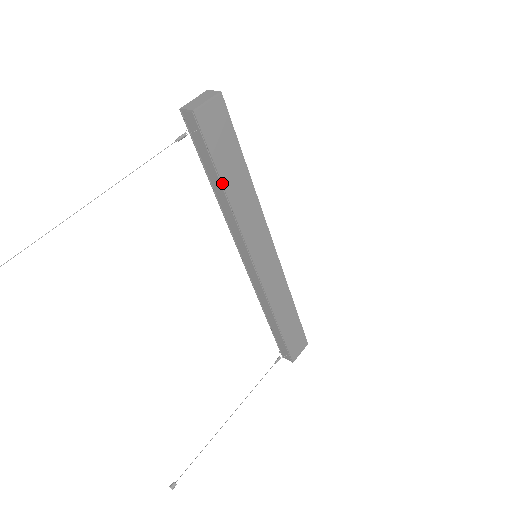
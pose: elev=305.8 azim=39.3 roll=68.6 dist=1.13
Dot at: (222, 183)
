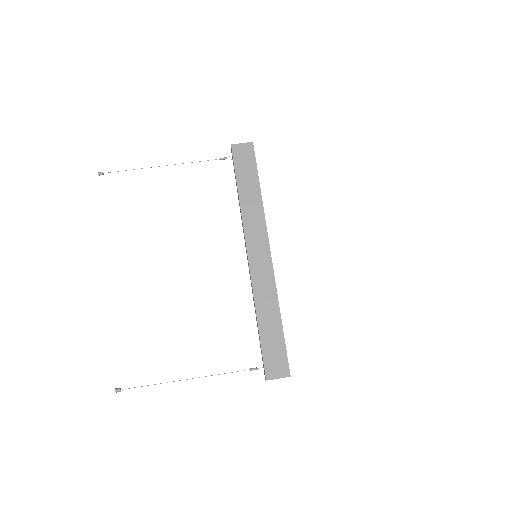
Dot at: (238, 188)
